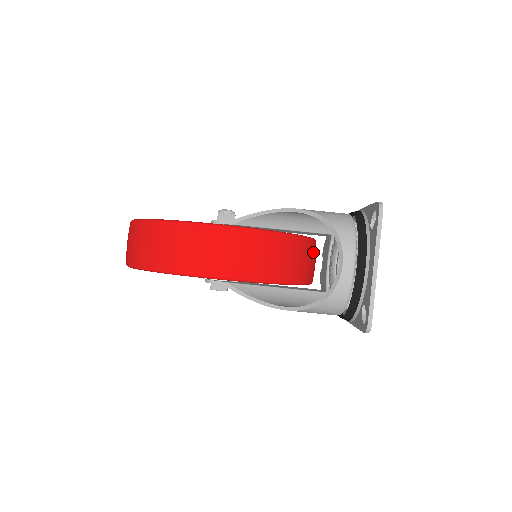
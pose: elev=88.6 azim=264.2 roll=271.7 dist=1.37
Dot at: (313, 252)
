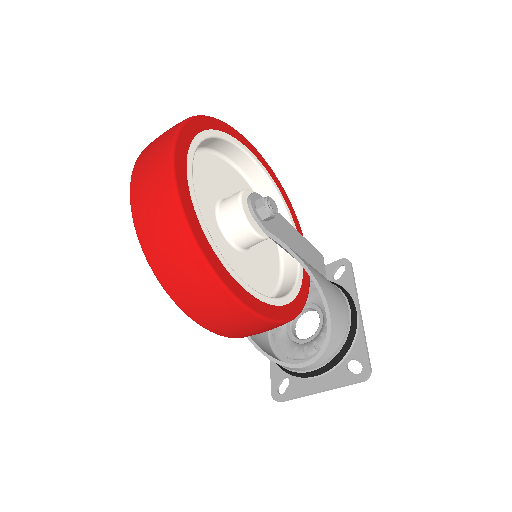
Dot at: occluded
